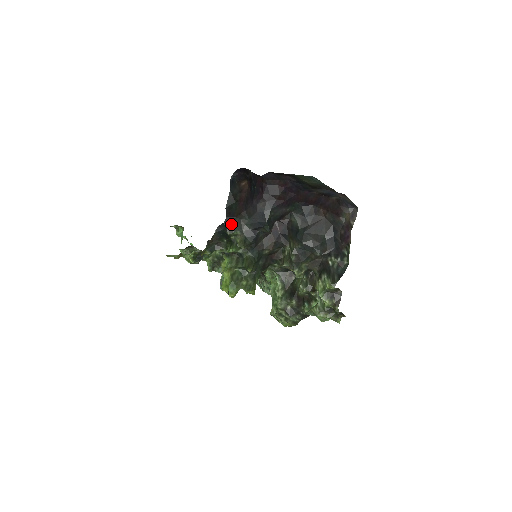
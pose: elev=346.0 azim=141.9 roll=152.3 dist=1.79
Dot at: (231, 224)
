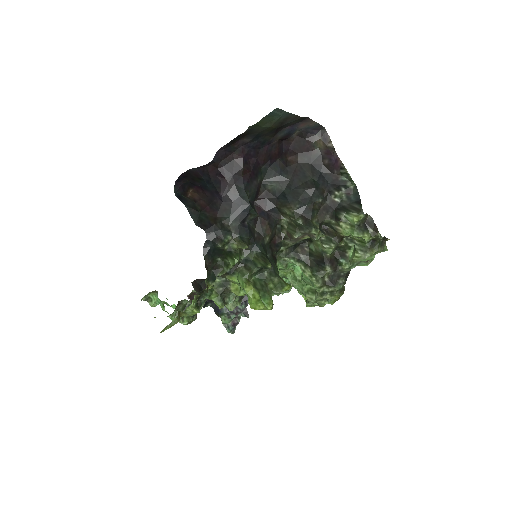
Dot at: (215, 234)
